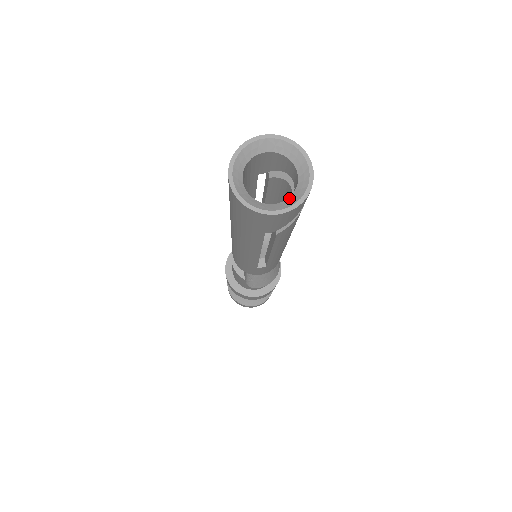
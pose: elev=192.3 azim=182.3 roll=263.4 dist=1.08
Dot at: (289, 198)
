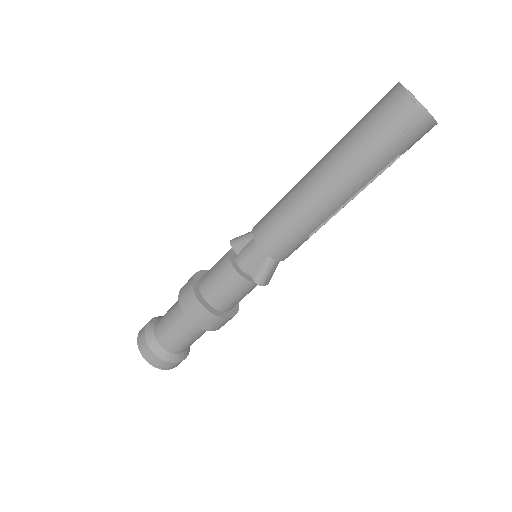
Dot at: occluded
